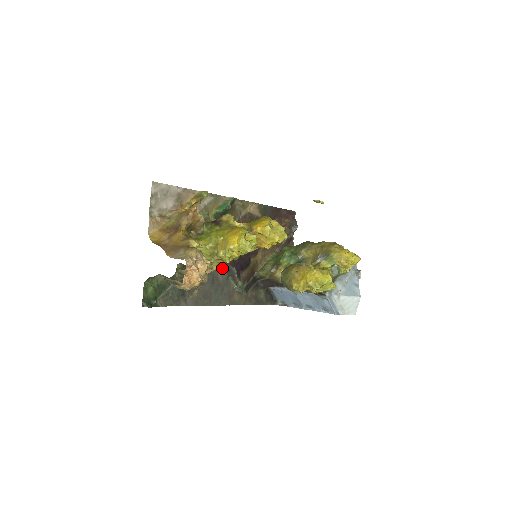
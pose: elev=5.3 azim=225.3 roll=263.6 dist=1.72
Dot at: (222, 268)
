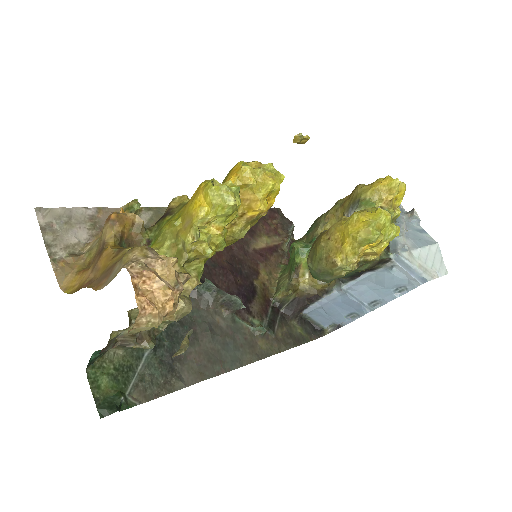
Dot at: (217, 307)
